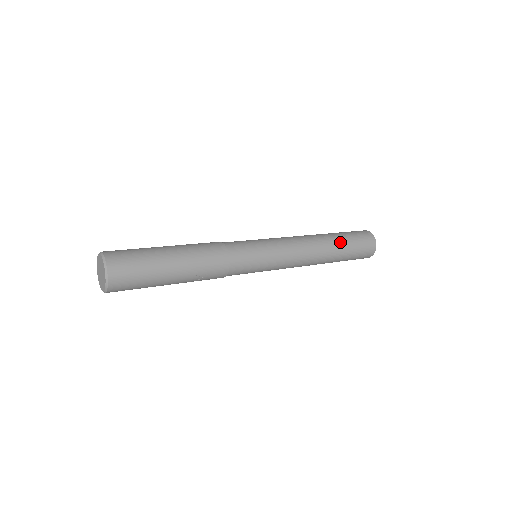
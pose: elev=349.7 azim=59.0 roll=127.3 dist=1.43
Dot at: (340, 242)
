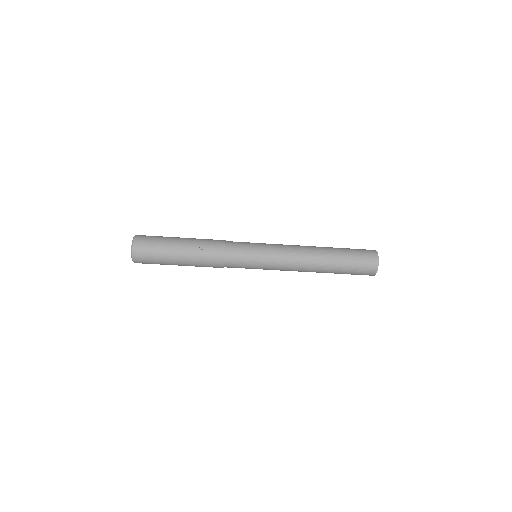
Dot at: occluded
